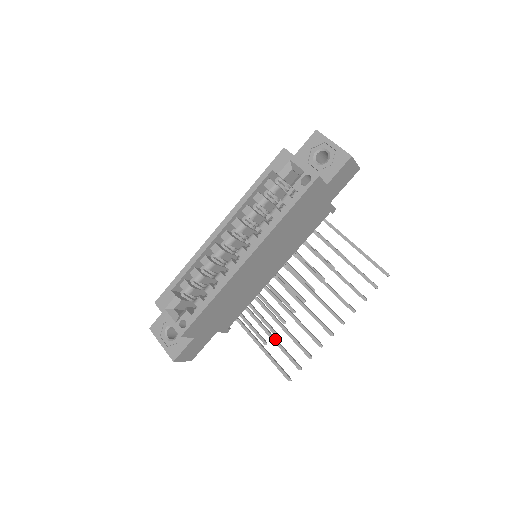
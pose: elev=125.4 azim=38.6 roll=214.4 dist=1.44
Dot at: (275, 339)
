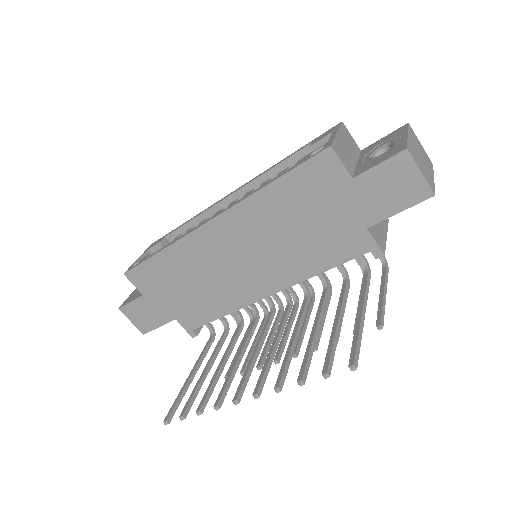
Dot at: (205, 370)
